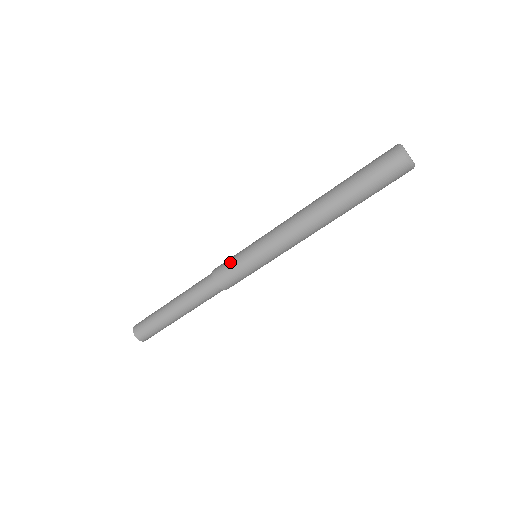
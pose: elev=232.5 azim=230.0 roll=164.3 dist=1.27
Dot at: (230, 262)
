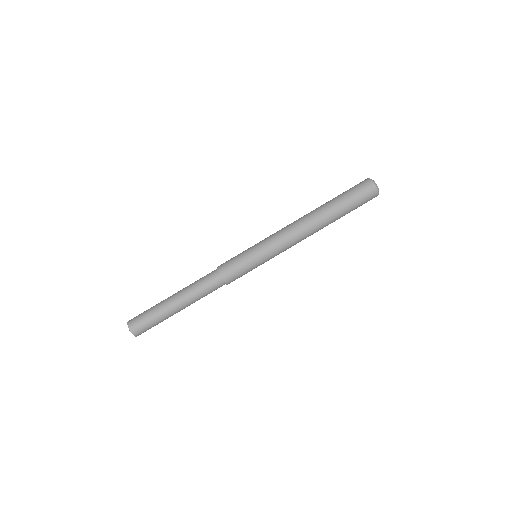
Dot at: (237, 262)
